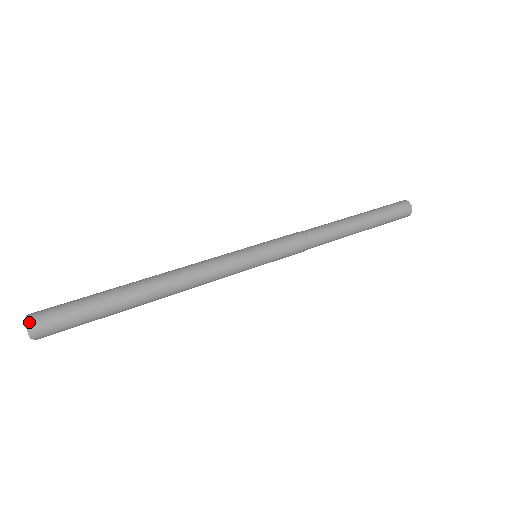
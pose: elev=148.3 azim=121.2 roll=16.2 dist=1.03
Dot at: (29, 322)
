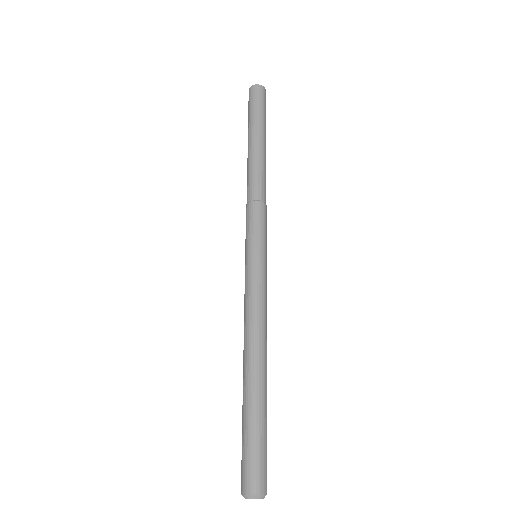
Dot at: occluded
